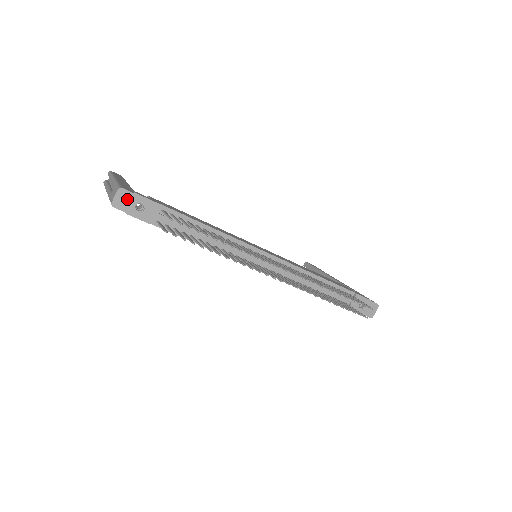
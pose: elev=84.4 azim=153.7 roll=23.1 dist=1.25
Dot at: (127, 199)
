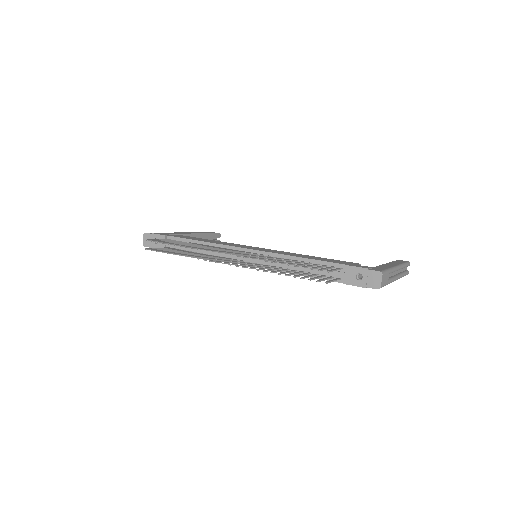
Dot at: occluded
